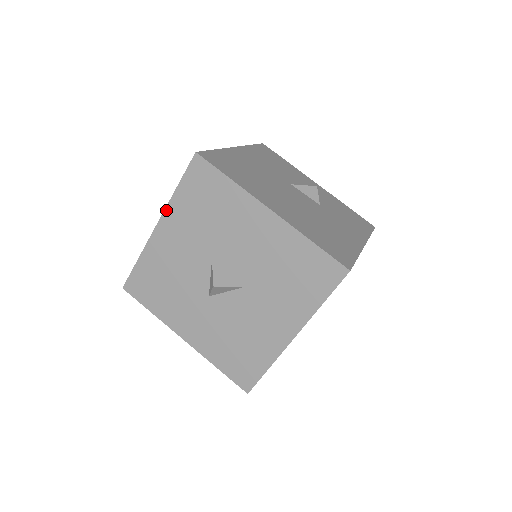
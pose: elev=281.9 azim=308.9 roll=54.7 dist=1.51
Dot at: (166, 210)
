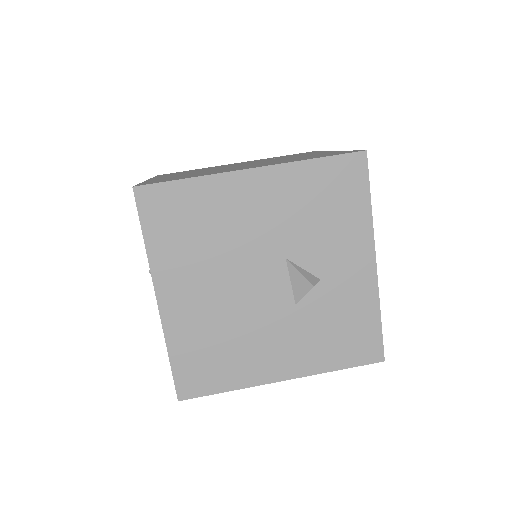
Dot at: occluded
